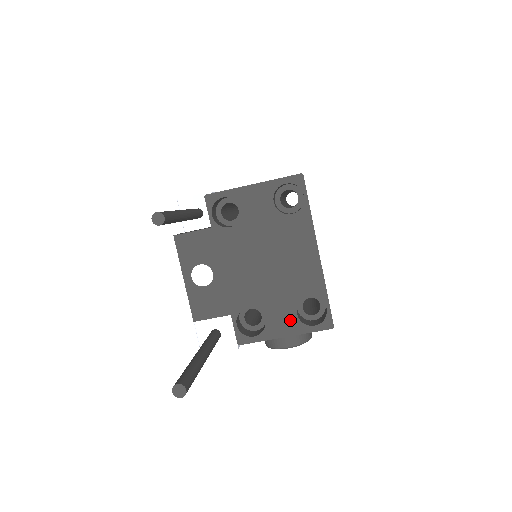
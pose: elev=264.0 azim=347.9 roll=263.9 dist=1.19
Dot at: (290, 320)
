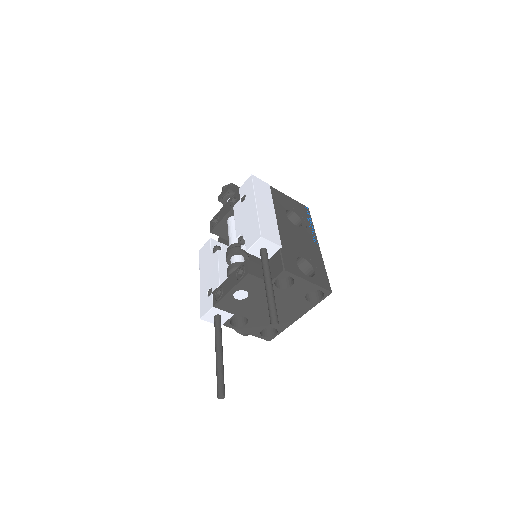
Dot at: (257, 330)
